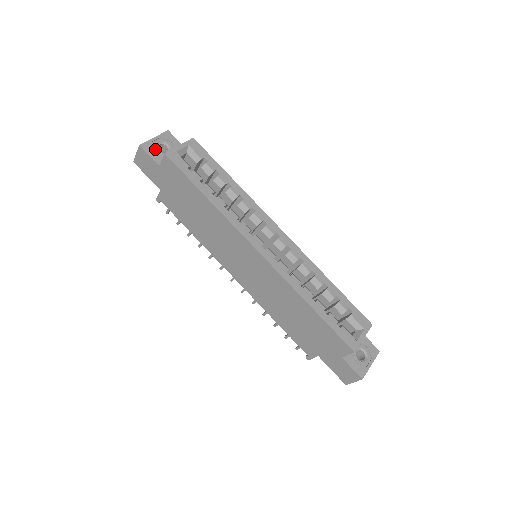
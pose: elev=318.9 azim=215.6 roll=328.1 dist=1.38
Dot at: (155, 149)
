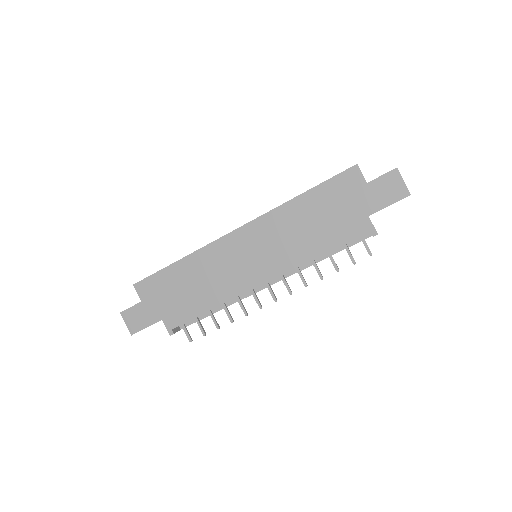
Dot at: occluded
